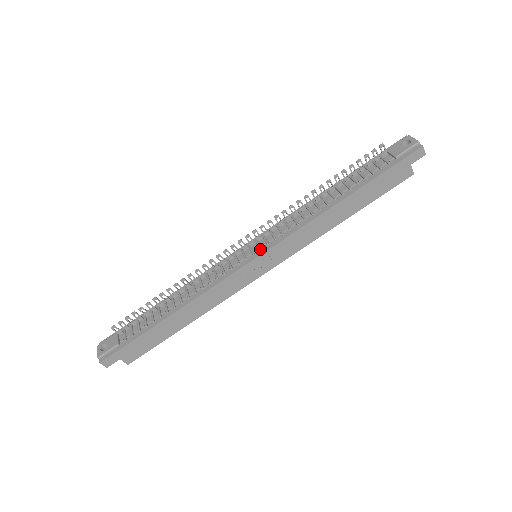
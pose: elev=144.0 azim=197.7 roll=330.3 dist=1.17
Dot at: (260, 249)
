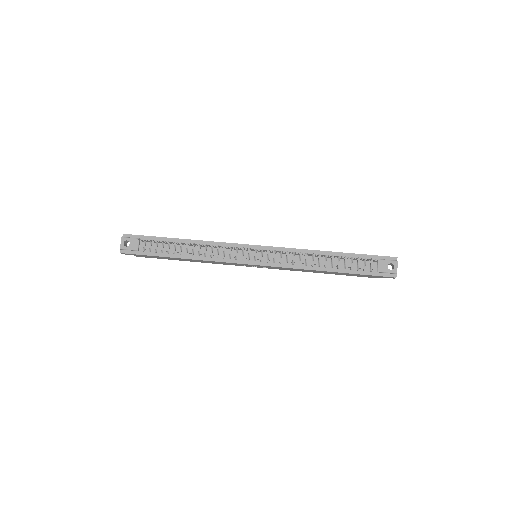
Dot at: (261, 261)
